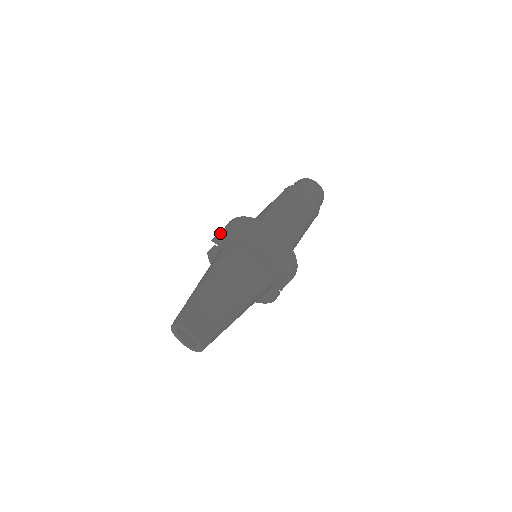
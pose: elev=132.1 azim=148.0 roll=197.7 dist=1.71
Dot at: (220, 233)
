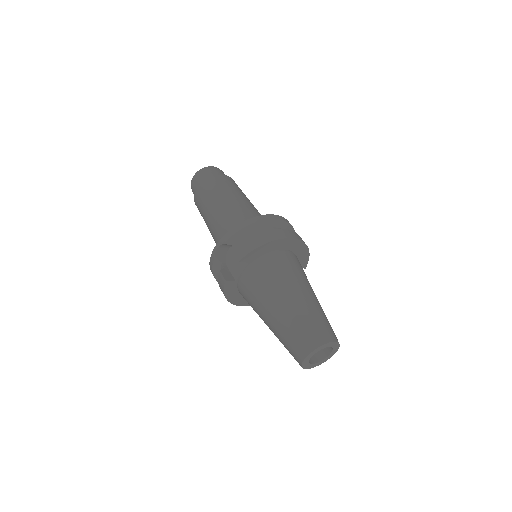
Dot at: (247, 248)
